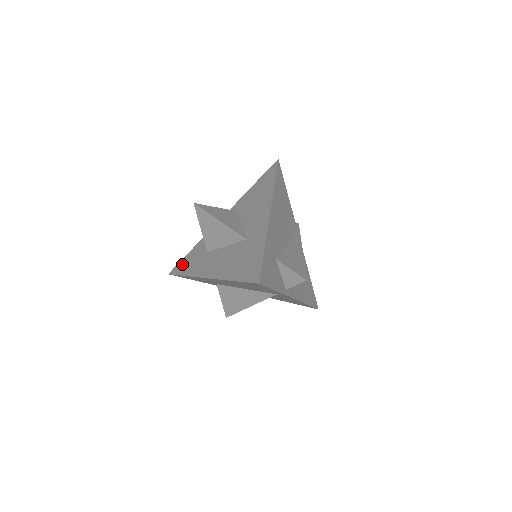
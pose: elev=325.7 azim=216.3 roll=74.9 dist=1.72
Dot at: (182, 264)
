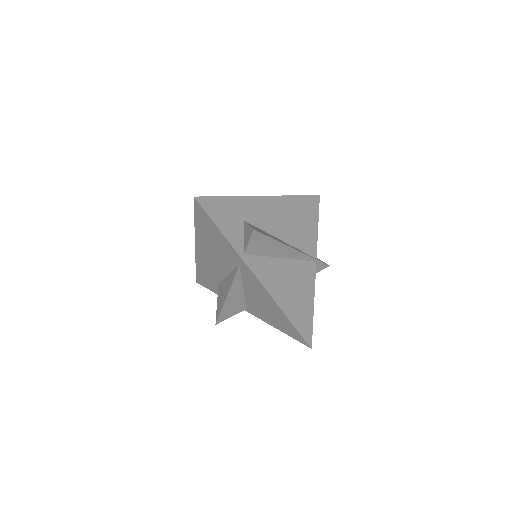
Dot at: occluded
